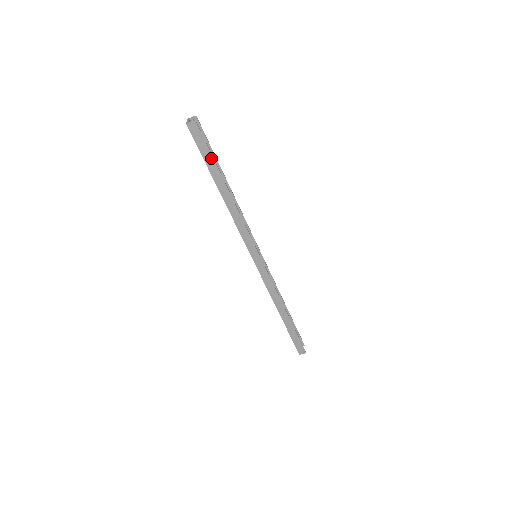
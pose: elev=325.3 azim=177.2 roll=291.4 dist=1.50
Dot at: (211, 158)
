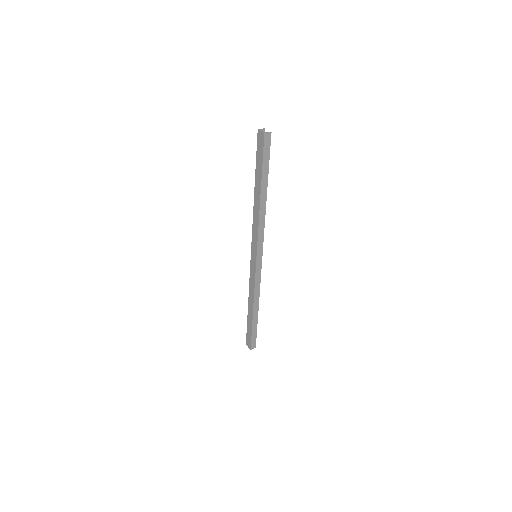
Dot at: (267, 166)
